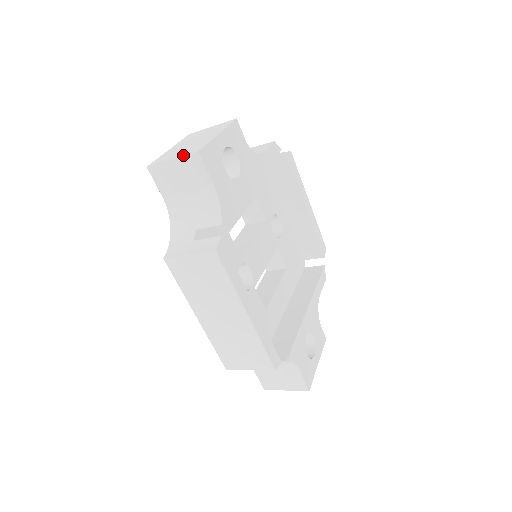
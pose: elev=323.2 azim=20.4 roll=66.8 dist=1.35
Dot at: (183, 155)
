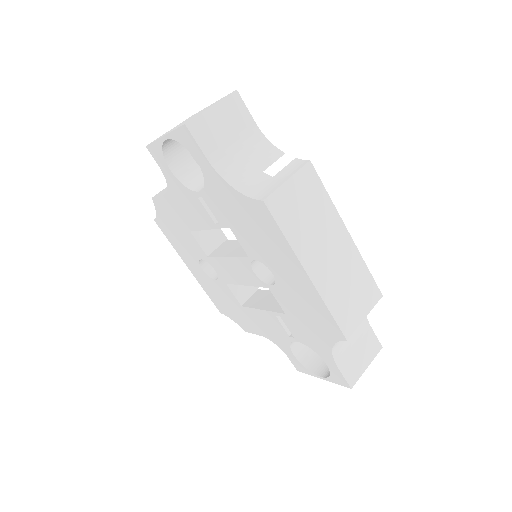
Dot at: (221, 99)
